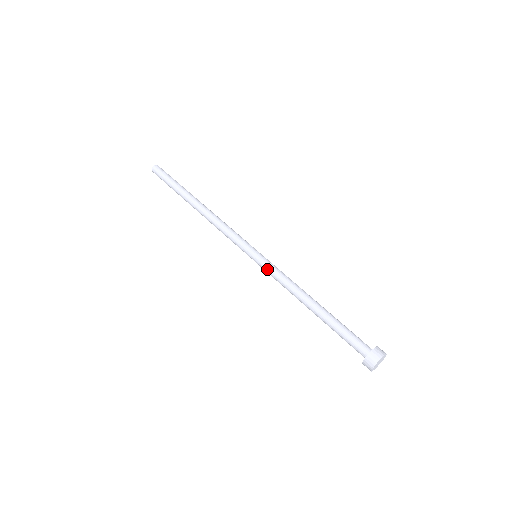
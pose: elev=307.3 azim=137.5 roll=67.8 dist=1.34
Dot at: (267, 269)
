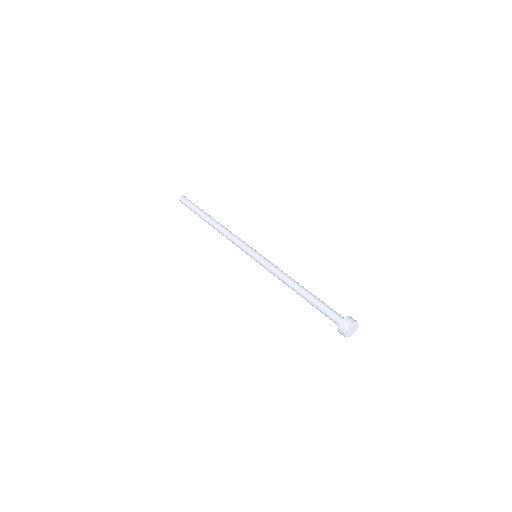
Dot at: (263, 266)
